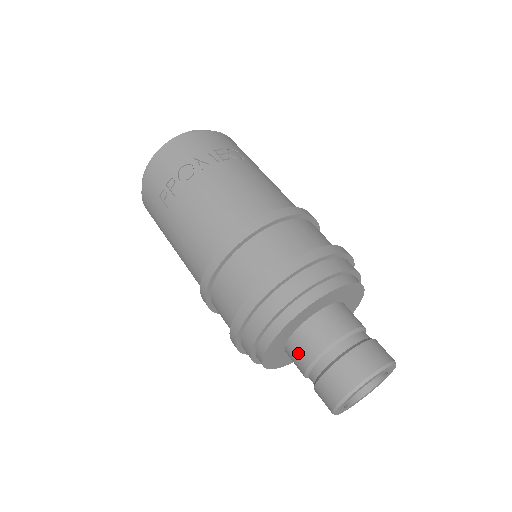
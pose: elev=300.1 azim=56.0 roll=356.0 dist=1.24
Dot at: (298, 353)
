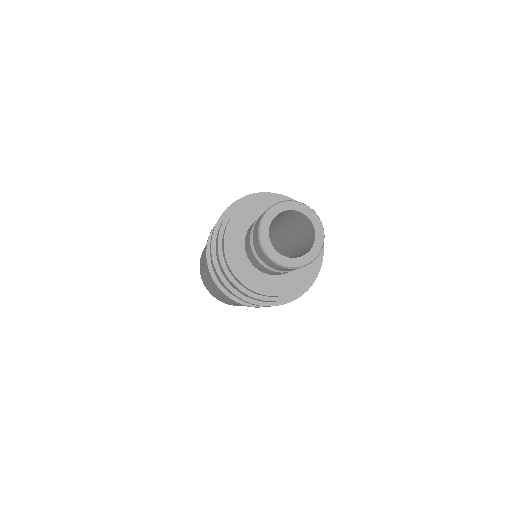
Dot at: (247, 240)
